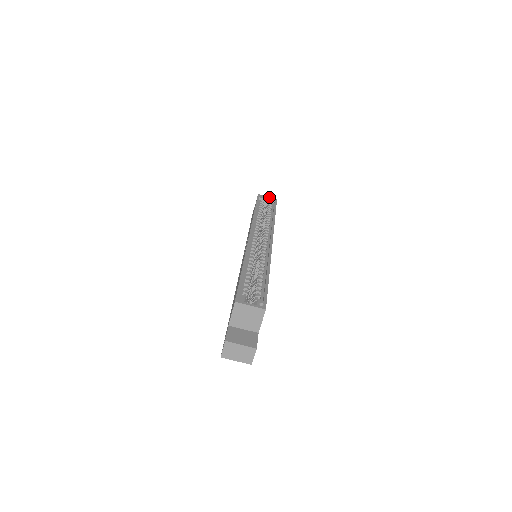
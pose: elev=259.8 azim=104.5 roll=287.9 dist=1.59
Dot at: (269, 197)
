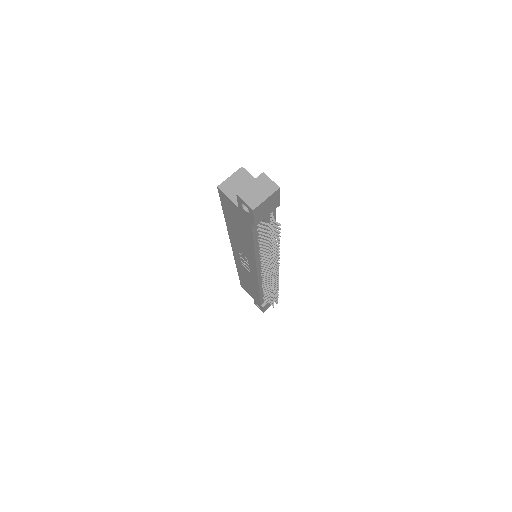
Dot at: occluded
